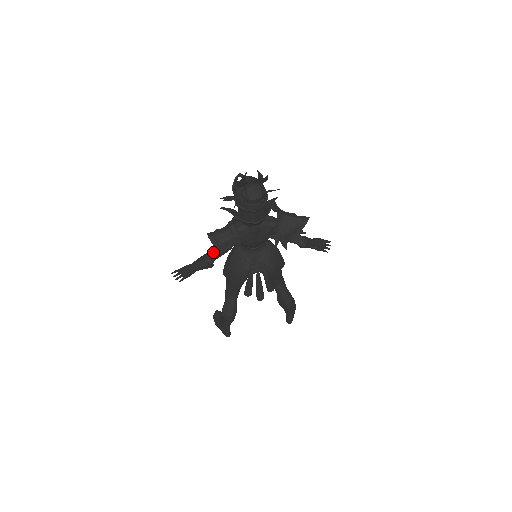
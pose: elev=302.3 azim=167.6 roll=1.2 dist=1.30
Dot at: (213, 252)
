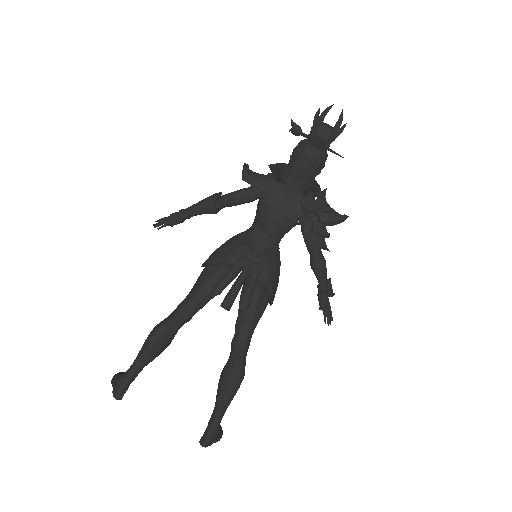
Dot at: (231, 192)
